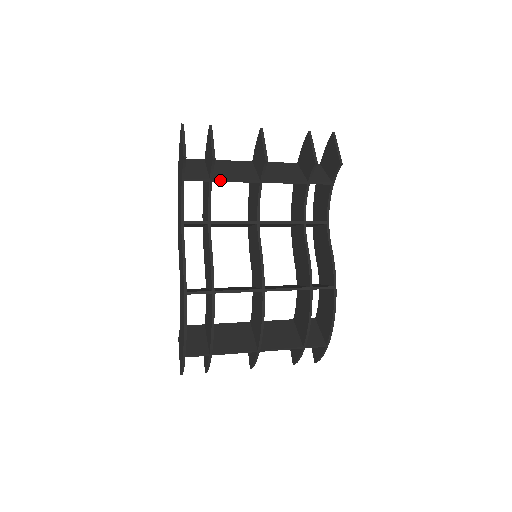
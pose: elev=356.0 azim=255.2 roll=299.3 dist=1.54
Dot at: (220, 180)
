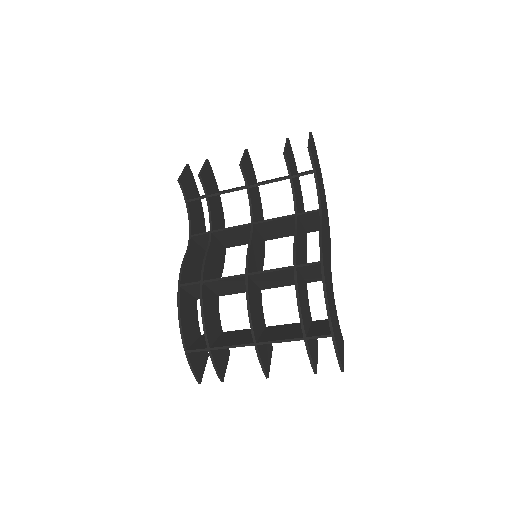
Dot at: (213, 195)
